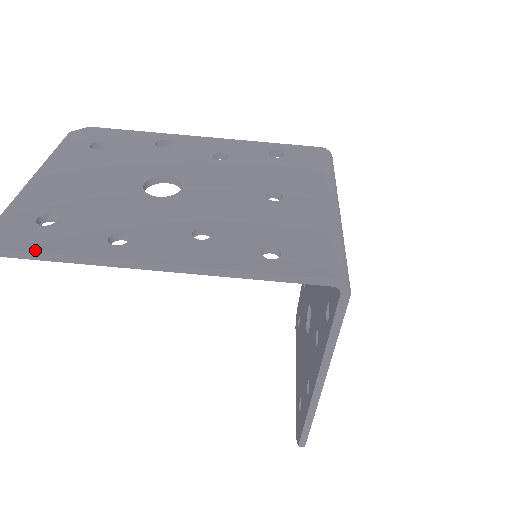
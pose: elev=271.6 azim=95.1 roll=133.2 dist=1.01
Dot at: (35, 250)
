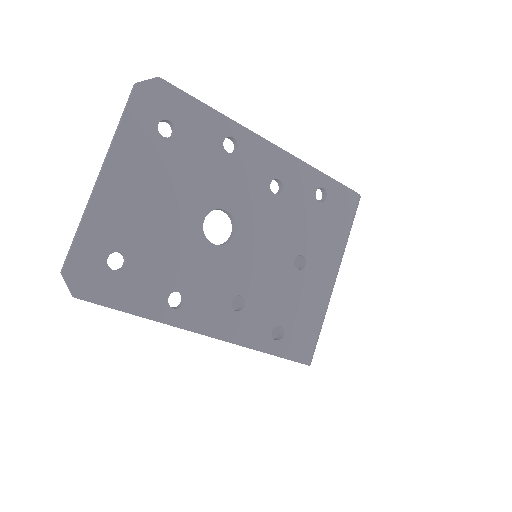
Dot at: (109, 305)
